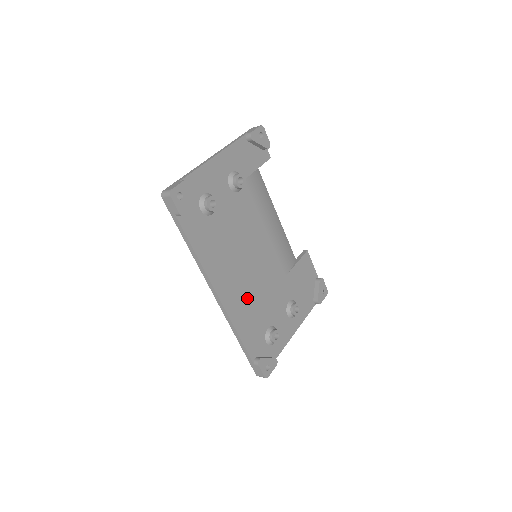
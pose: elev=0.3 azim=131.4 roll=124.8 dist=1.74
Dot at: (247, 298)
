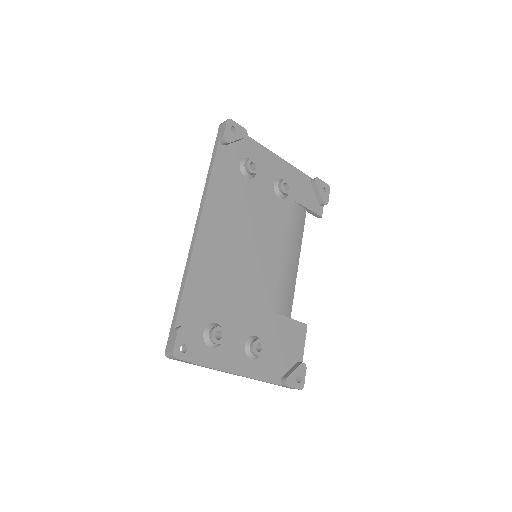
Dot at: (220, 268)
